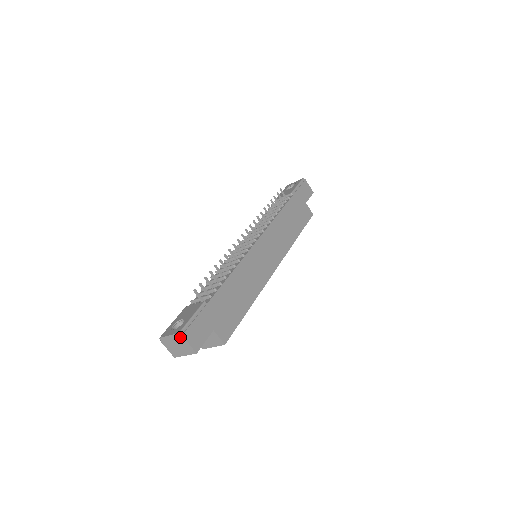
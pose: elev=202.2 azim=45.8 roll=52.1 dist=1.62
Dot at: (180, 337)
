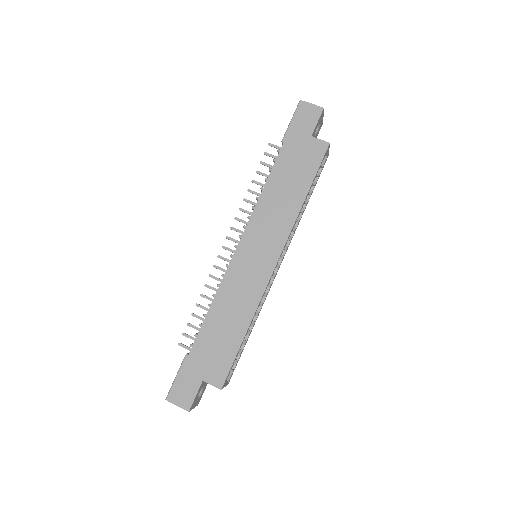
Dot at: (170, 401)
